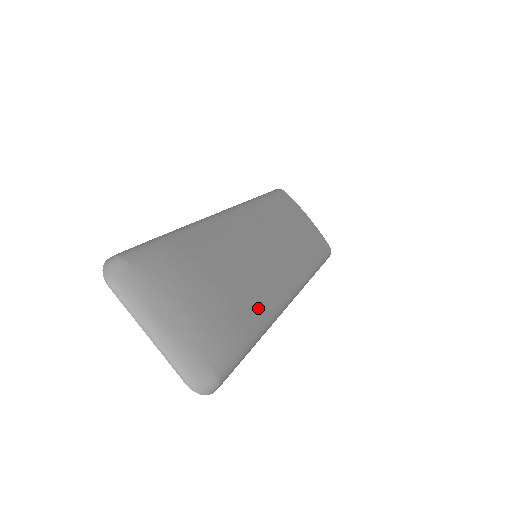
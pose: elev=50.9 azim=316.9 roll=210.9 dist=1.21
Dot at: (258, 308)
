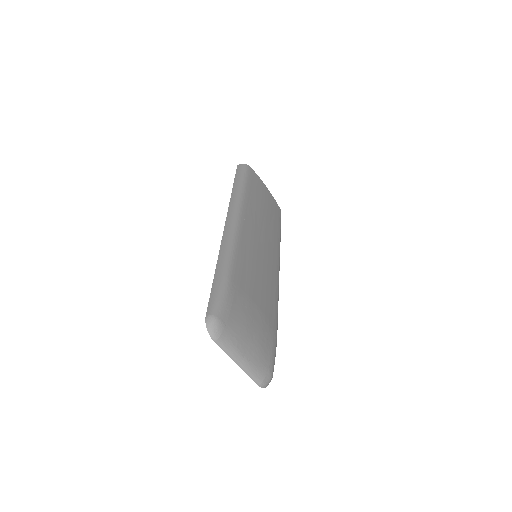
Dot at: (274, 310)
